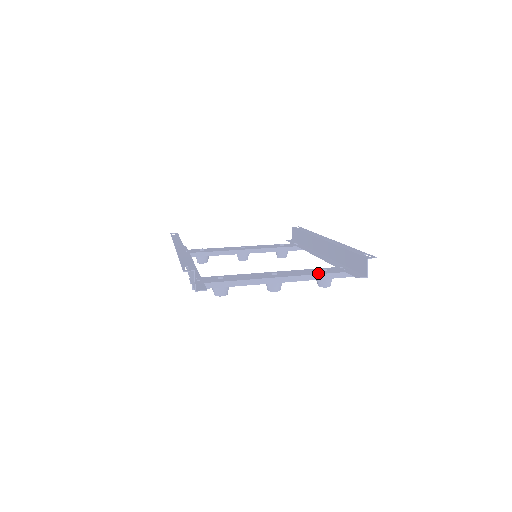
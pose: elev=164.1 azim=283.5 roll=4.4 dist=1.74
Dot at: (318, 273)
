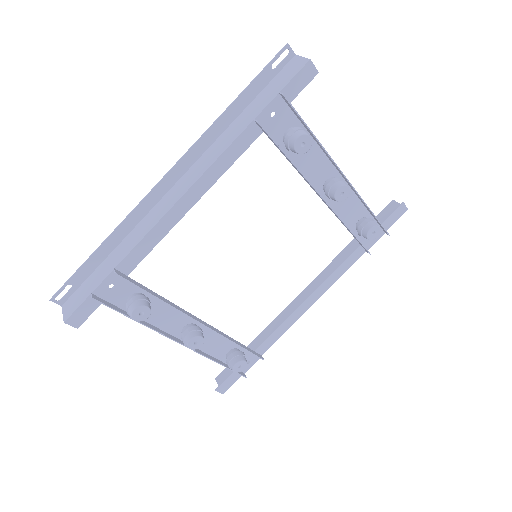
Dot at: (363, 209)
